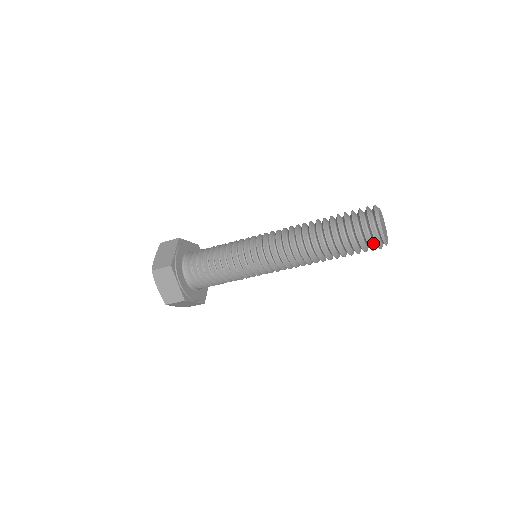
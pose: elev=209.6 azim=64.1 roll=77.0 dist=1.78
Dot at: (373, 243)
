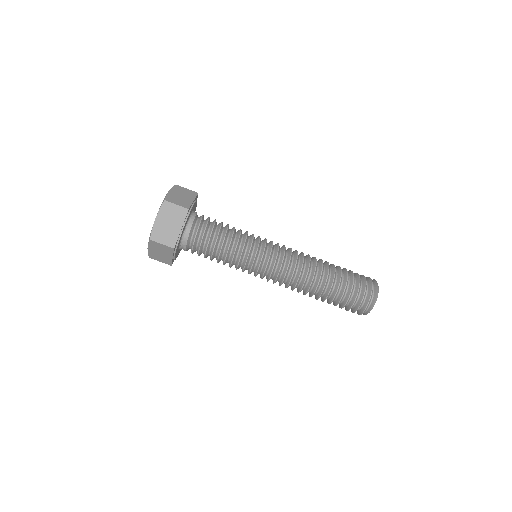
Dot at: (361, 306)
